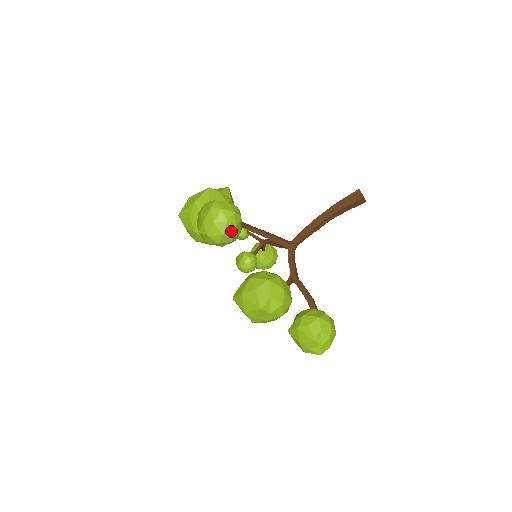
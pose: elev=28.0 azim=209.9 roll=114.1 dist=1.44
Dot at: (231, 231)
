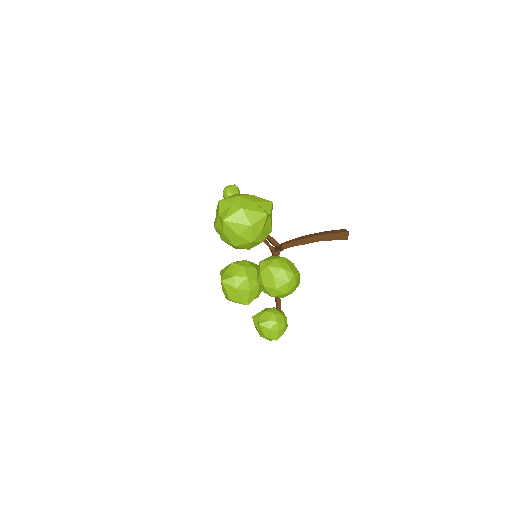
Dot at: occluded
